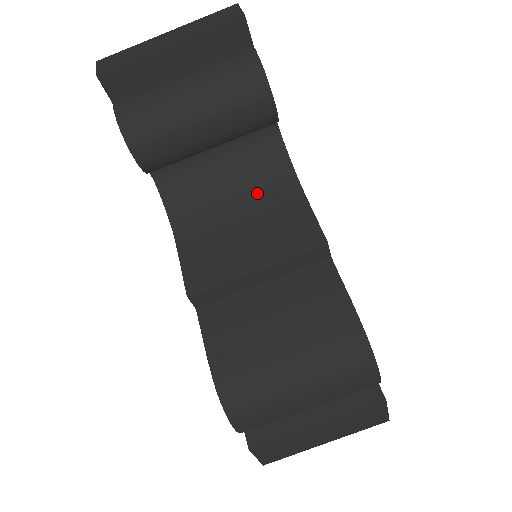
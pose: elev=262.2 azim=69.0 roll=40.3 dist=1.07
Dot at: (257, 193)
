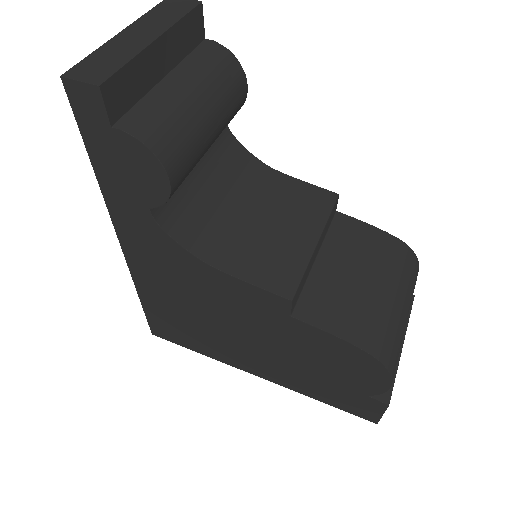
Dot at: (245, 188)
